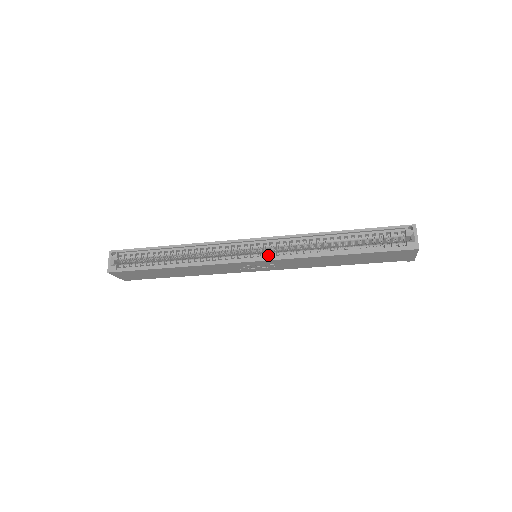
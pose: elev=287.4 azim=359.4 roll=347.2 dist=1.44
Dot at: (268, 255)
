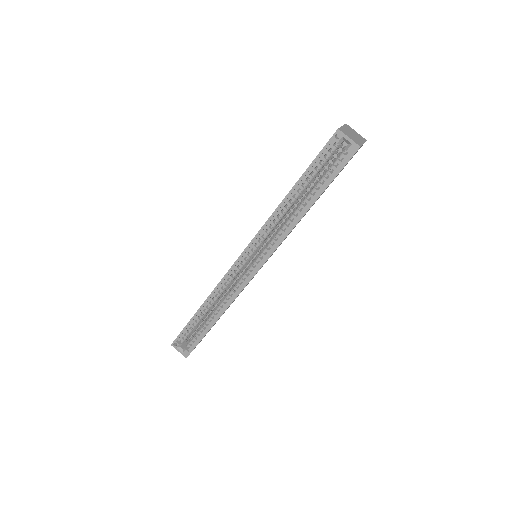
Dot at: (263, 255)
